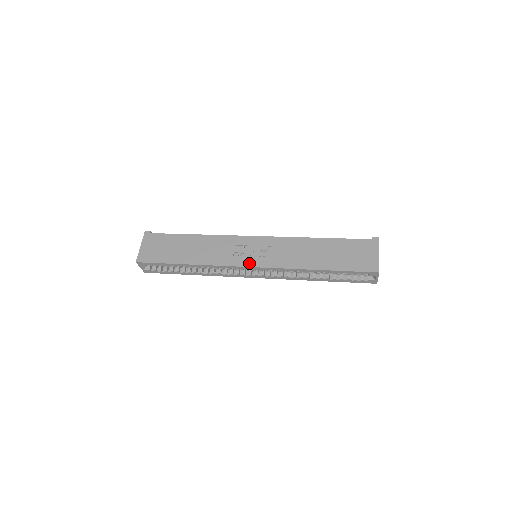
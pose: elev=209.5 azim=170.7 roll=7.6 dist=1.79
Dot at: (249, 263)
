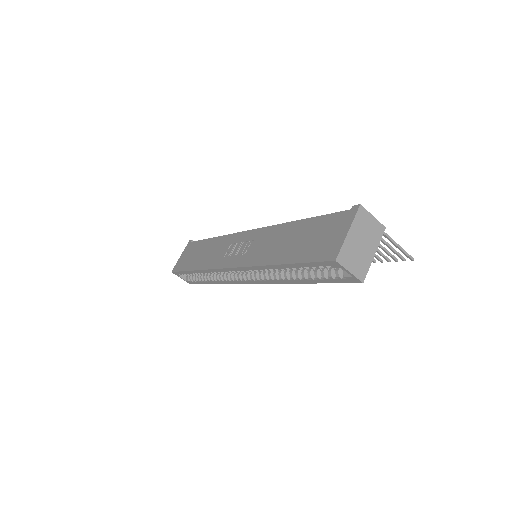
Dot at: (230, 263)
